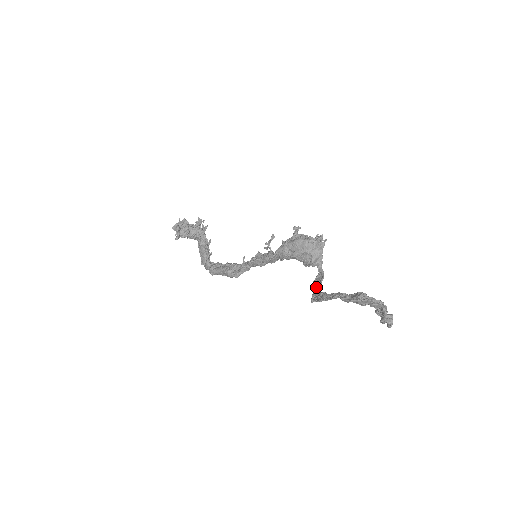
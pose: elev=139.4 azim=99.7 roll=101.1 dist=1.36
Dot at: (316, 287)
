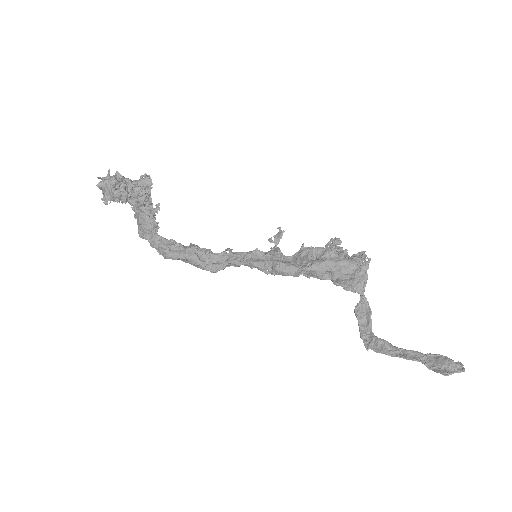
Dot at: (362, 323)
